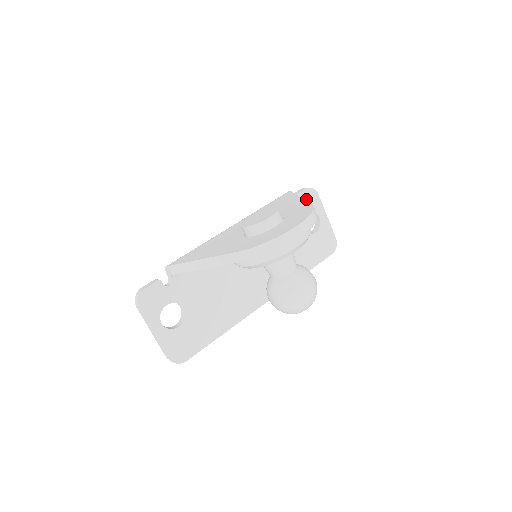
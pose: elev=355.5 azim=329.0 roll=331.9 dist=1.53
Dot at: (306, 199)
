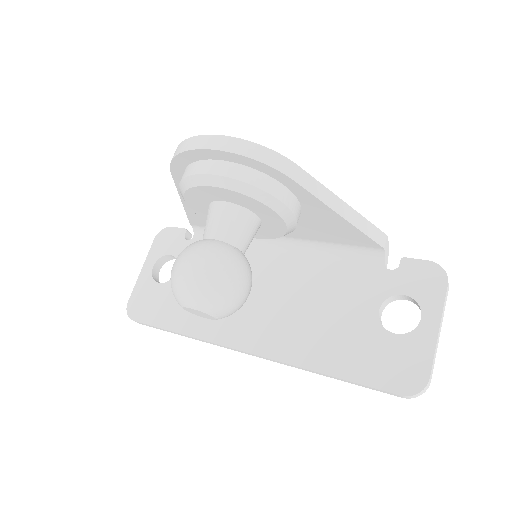
Dot at: (418, 275)
